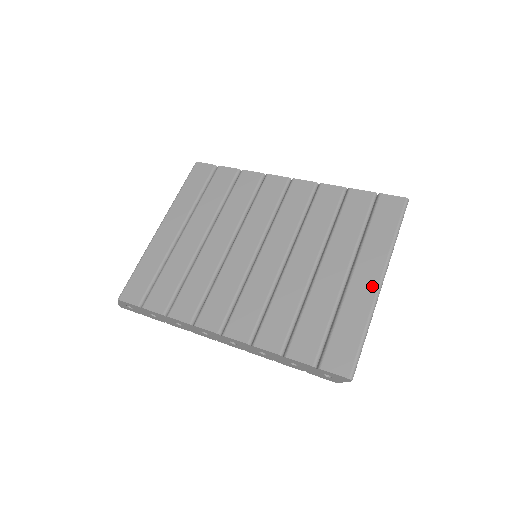
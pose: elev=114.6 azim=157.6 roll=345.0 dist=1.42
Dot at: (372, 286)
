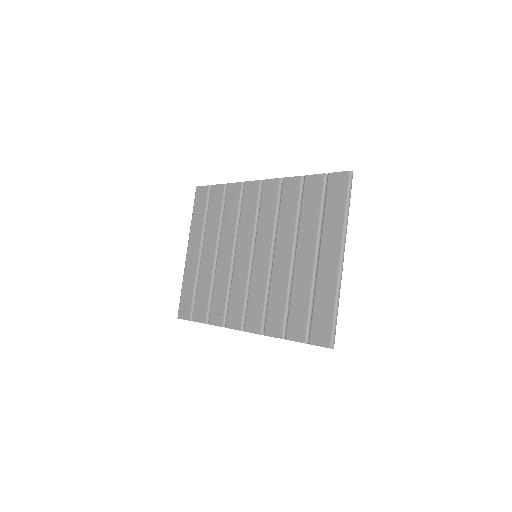
Dot at: (334, 265)
